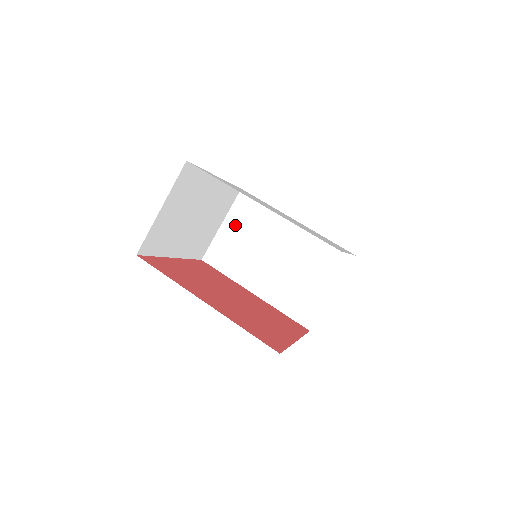
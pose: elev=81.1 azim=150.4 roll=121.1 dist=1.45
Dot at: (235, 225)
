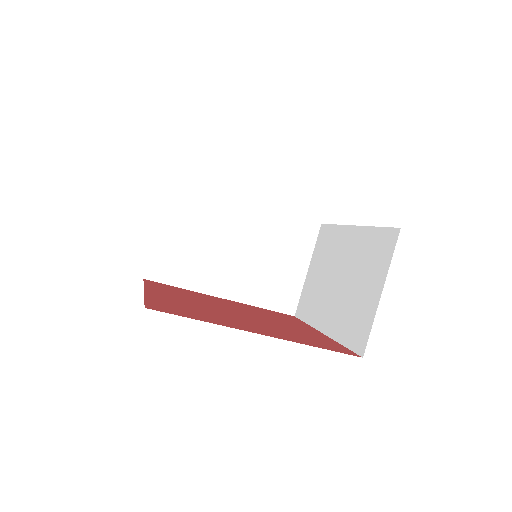
Dot at: (177, 223)
